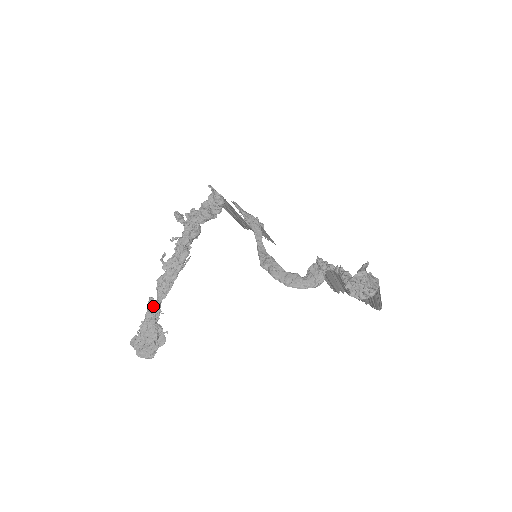
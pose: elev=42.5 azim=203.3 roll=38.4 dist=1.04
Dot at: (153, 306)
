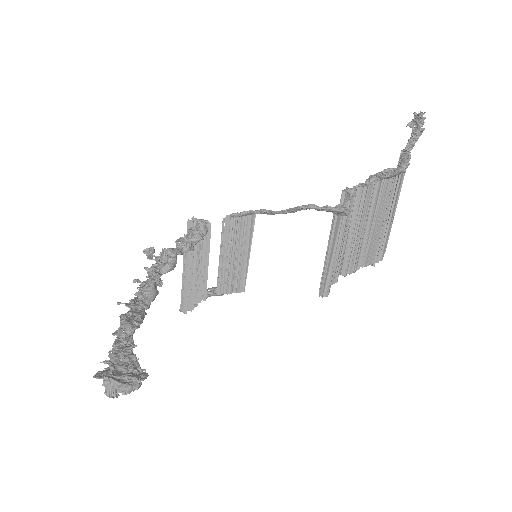
Dot at: (126, 333)
